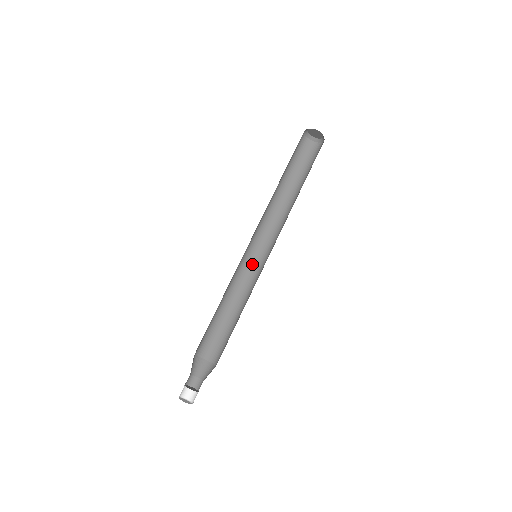
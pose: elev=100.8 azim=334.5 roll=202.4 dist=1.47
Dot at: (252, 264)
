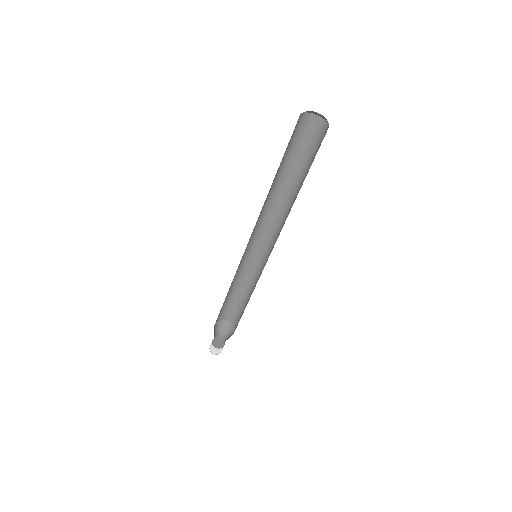
Dot at: (261, 257)
